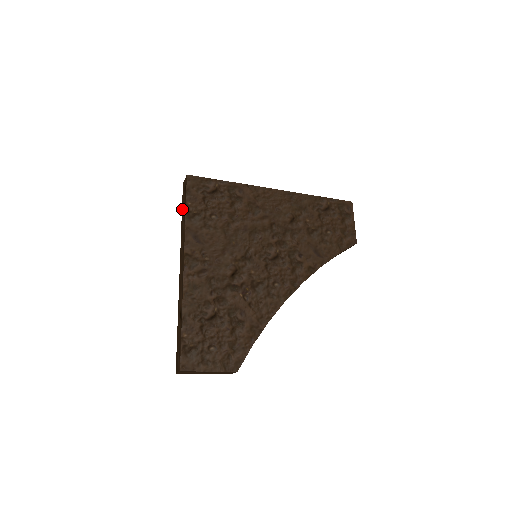
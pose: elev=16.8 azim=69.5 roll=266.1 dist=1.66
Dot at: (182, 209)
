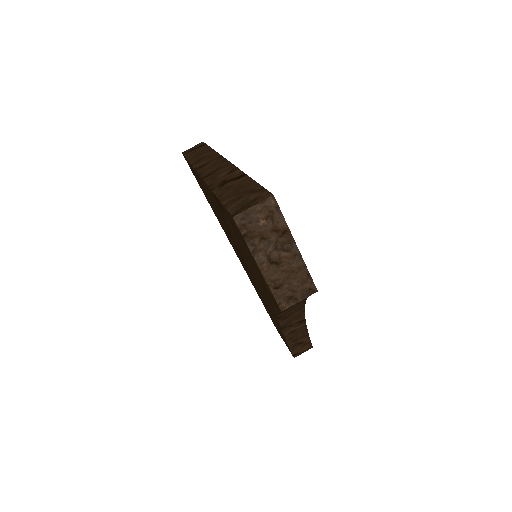
Dot at: (189, 156)
